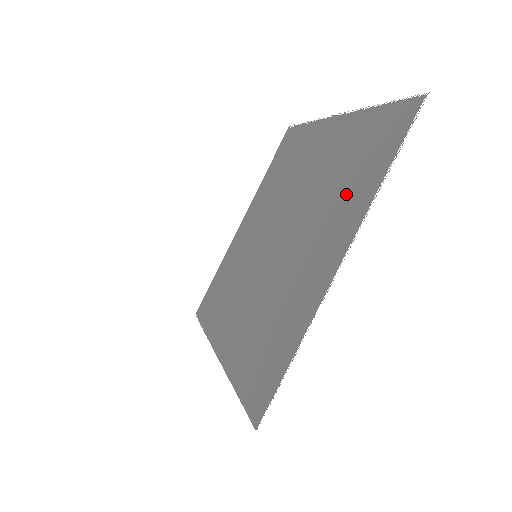
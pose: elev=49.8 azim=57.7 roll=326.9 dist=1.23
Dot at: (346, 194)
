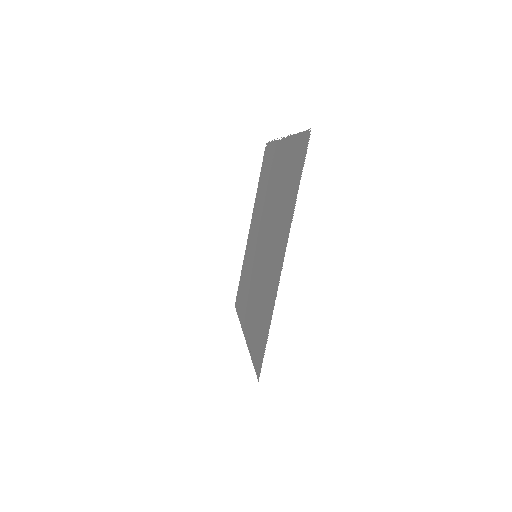
Dot at: (285, 207)
